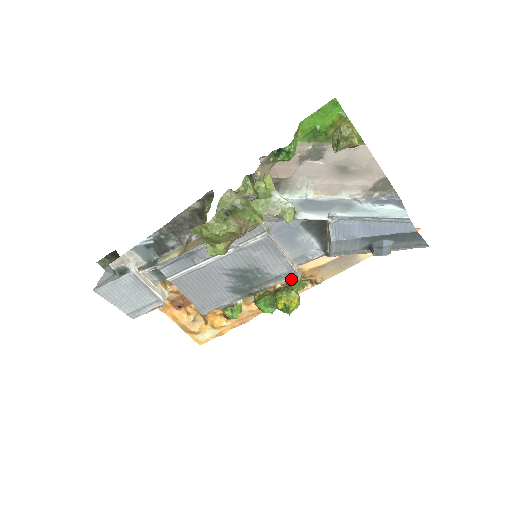
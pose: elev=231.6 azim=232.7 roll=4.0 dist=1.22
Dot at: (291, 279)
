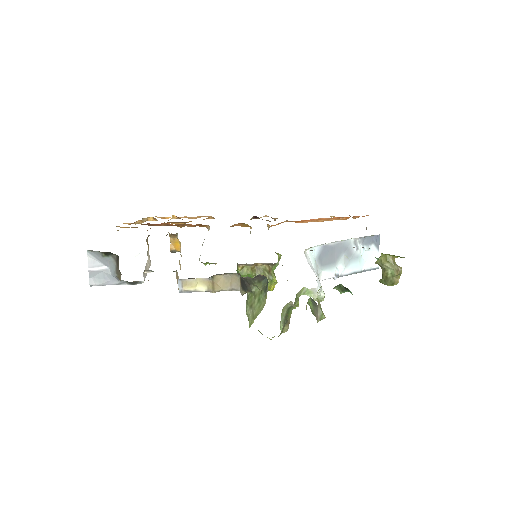
Dot at: (273, 264)
